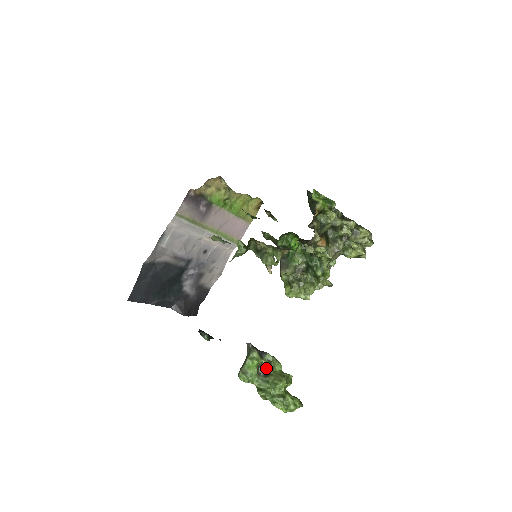
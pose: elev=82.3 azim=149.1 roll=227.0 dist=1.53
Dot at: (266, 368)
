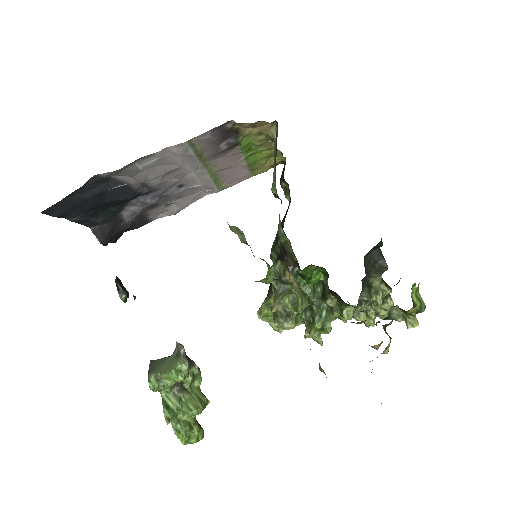
Dot at: (185, 382)
